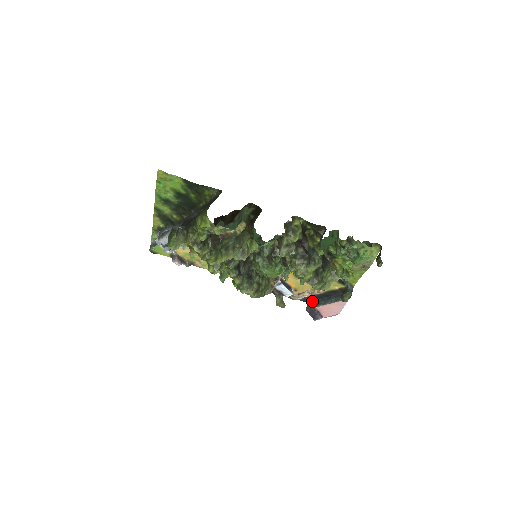
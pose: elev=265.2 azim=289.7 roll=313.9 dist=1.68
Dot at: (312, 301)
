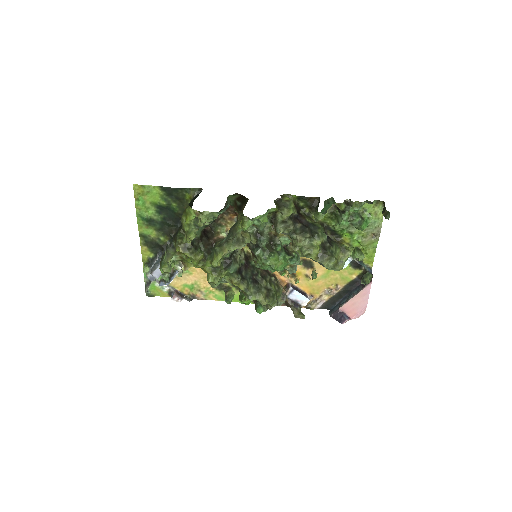
Dot at: (333, 305)
